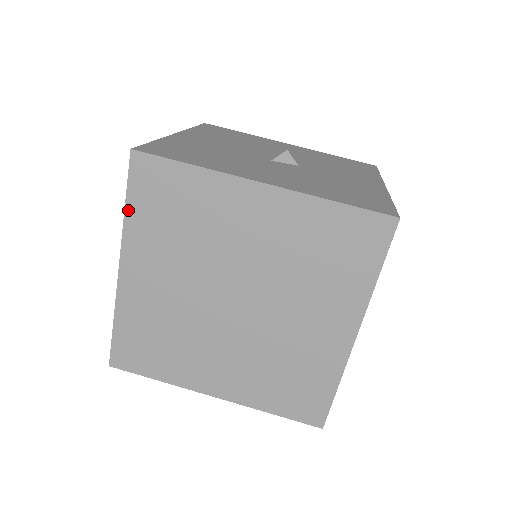
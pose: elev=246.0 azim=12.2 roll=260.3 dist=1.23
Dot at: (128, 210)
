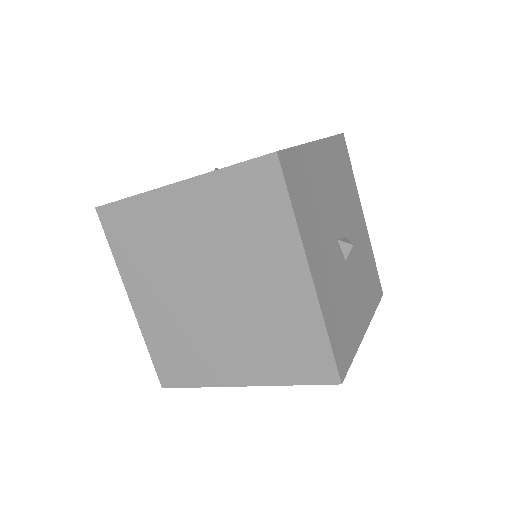
Dot at: (226, 171)
